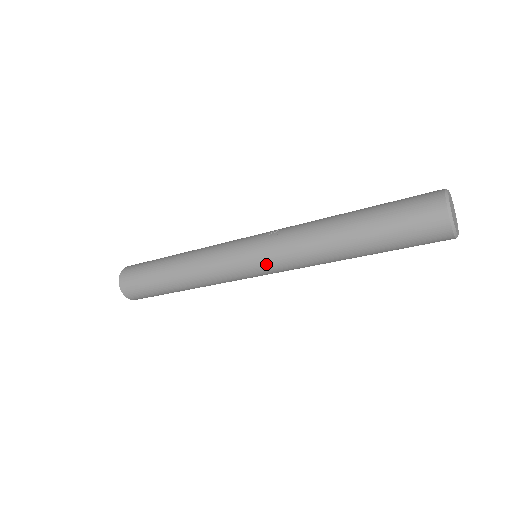
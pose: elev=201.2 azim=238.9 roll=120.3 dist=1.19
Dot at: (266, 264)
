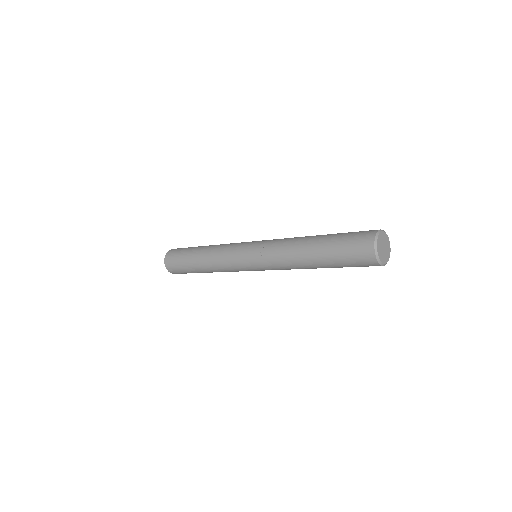
Dot at: (264, 270)
